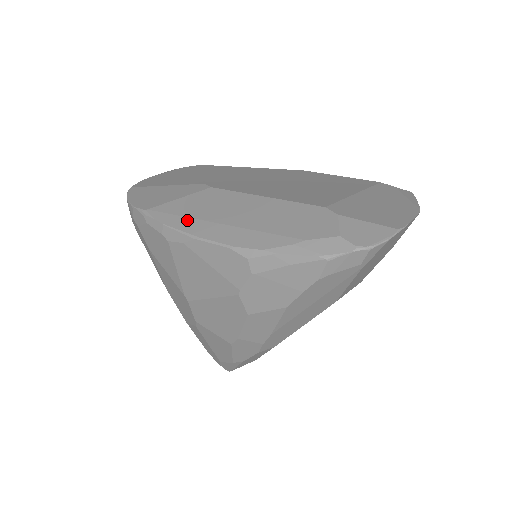
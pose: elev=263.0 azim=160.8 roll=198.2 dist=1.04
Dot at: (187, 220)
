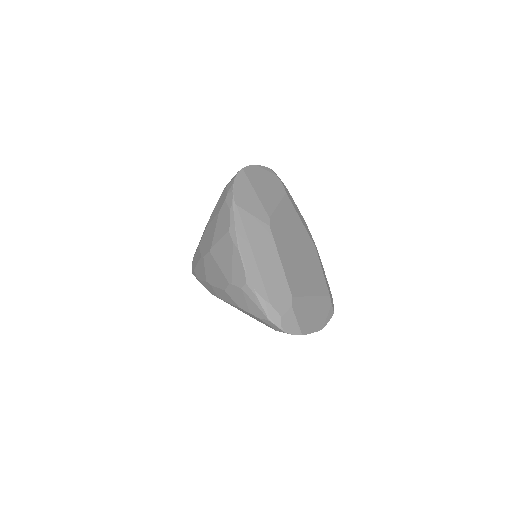
Dot at: (245, 235)
